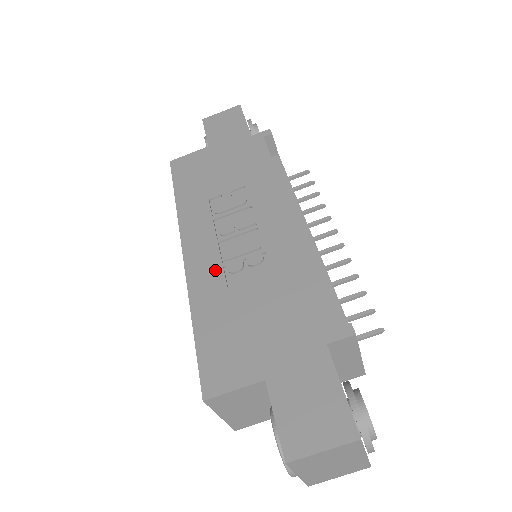
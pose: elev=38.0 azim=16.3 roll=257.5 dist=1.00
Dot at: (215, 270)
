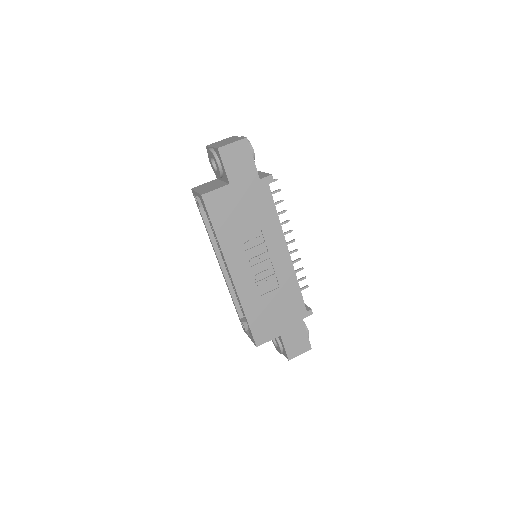
Dot at: (252, 287)
